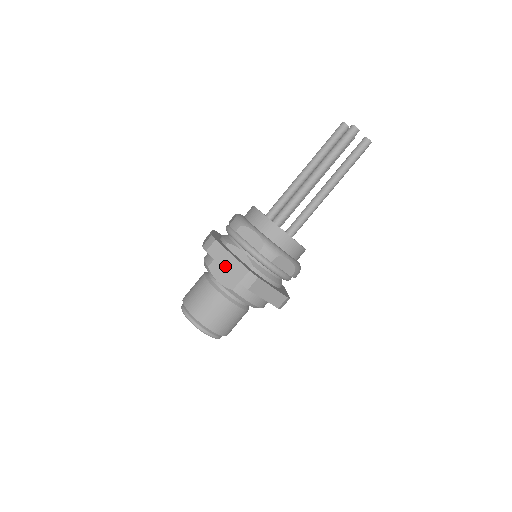
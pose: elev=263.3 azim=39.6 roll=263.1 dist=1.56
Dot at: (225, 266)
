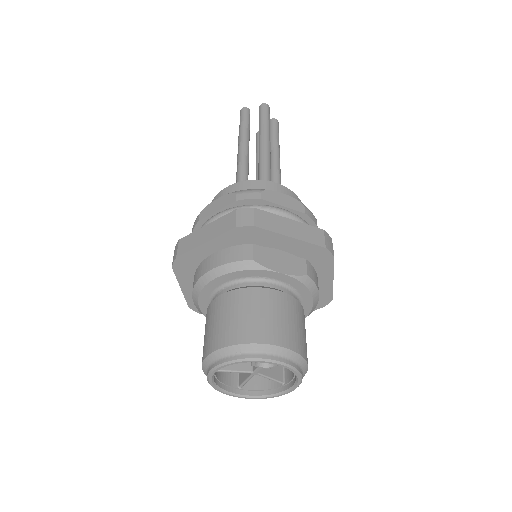
Dot at: (294, 235)
